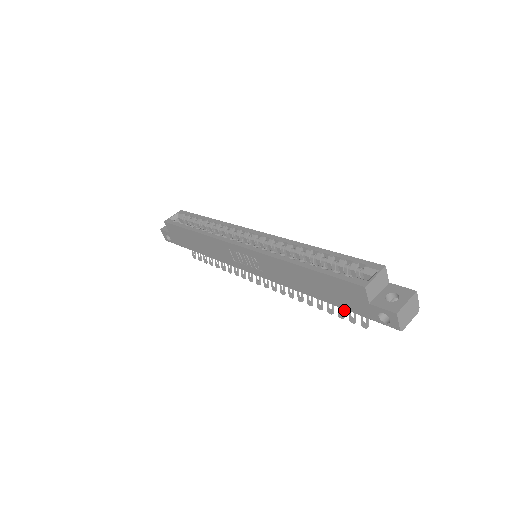
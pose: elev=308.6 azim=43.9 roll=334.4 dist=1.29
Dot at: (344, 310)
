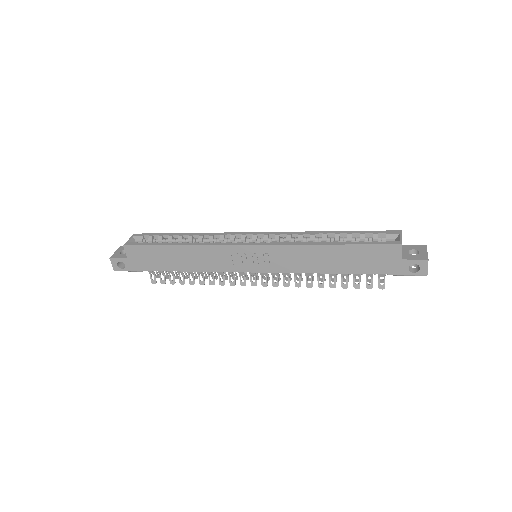
Dot at: occluded
